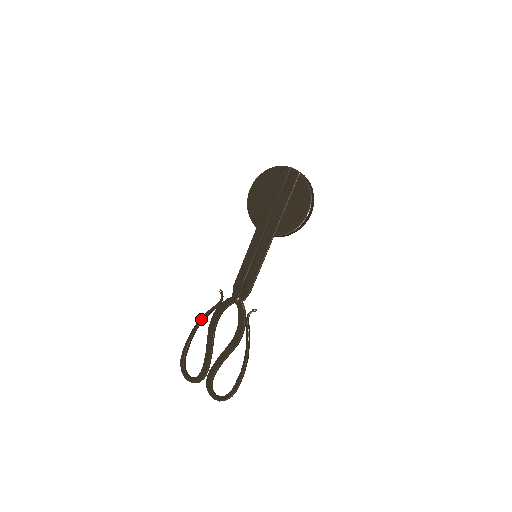
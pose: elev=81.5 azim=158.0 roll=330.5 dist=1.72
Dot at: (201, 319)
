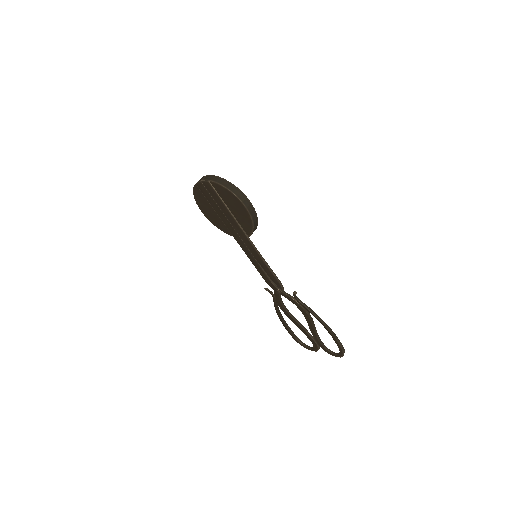
Dot at: (277, 312)
